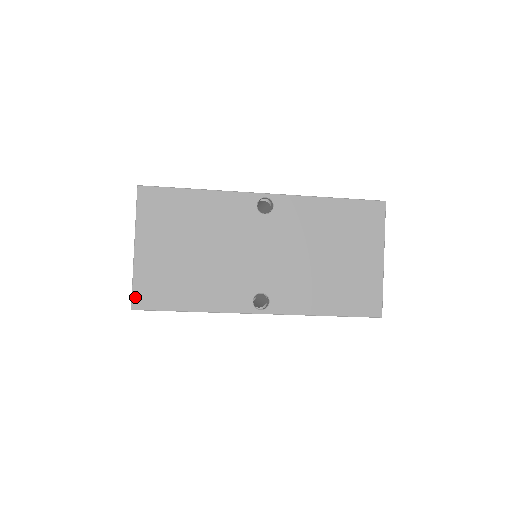
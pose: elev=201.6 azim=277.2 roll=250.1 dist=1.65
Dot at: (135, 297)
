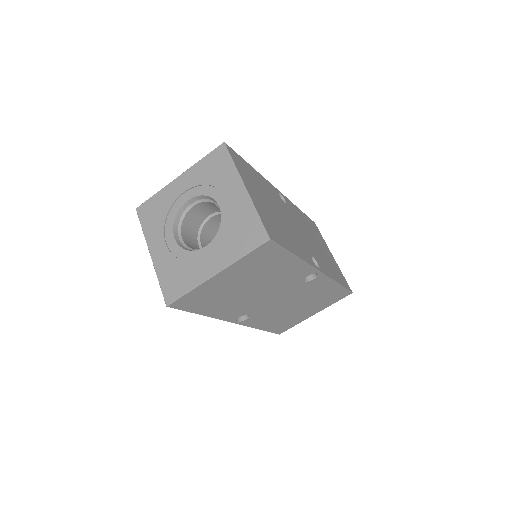
Dot at: (178, 301)
